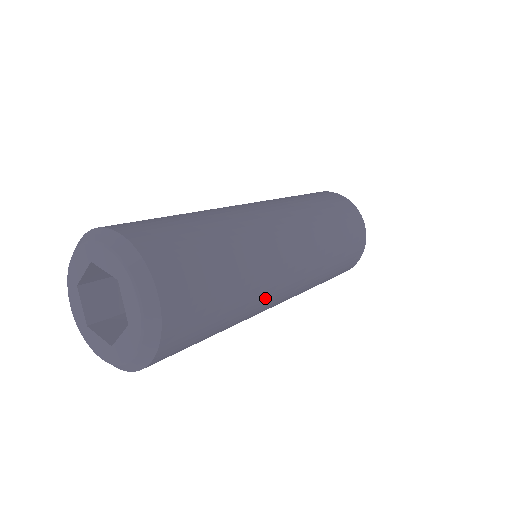
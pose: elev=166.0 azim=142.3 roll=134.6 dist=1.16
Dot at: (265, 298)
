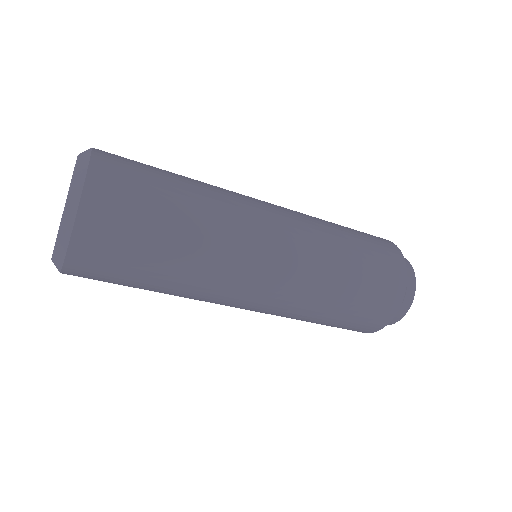
Dot at: (232, 208)
